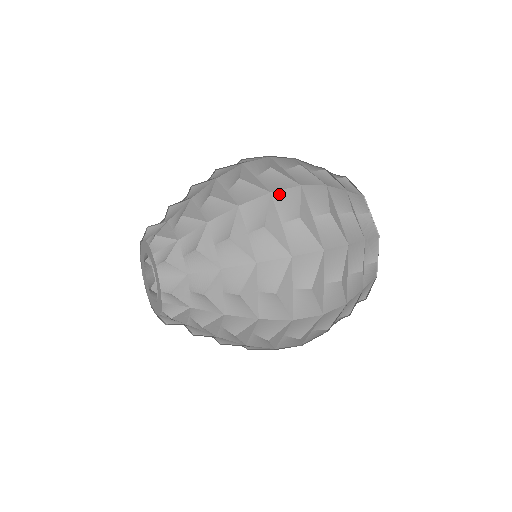
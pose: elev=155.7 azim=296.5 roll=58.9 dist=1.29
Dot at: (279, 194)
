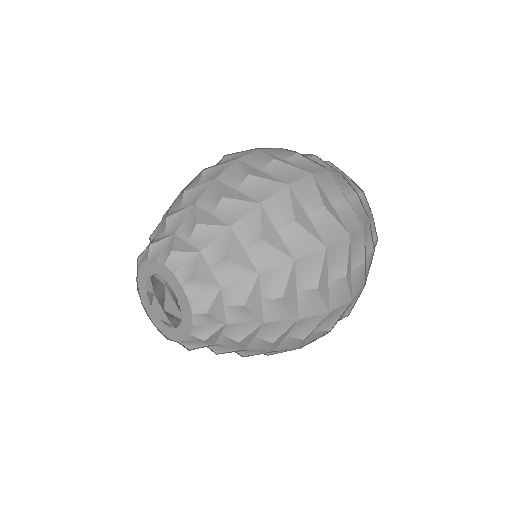
Dot at: (245, 158)
